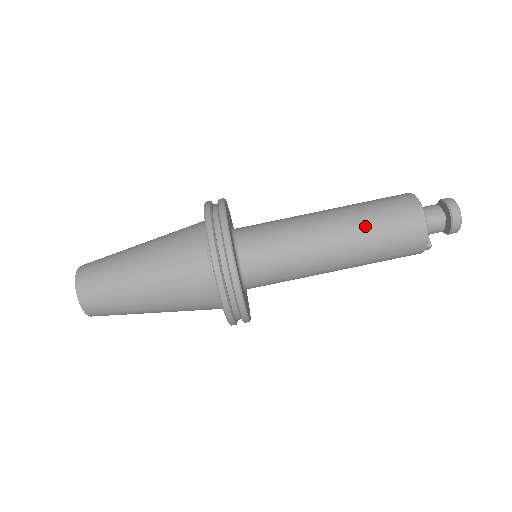
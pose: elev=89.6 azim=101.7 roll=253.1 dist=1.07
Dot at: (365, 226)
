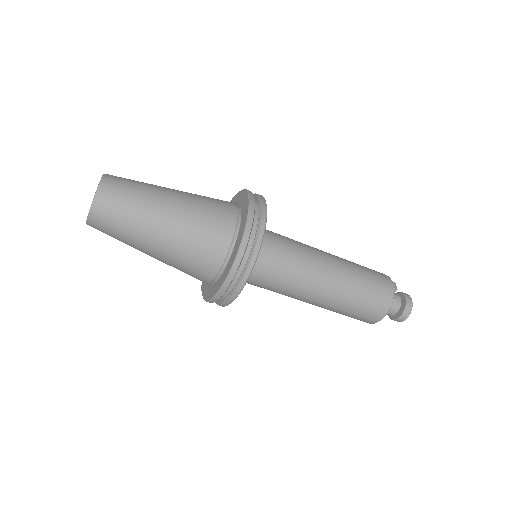
Dot at: (341, 306)
